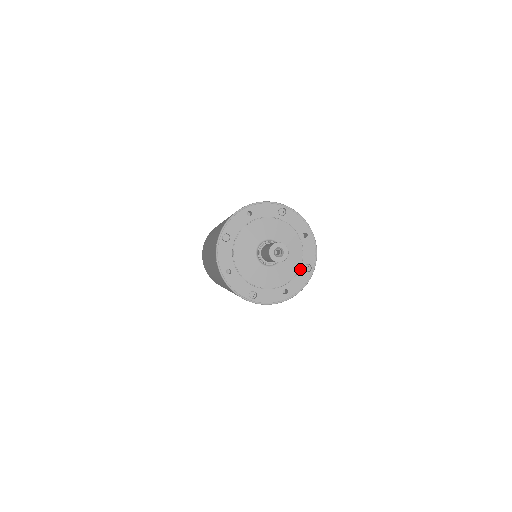
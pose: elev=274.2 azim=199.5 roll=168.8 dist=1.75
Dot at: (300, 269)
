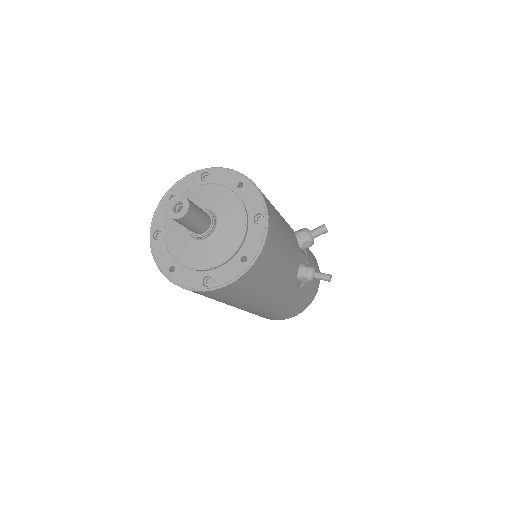
Dot at: (250, 225)
